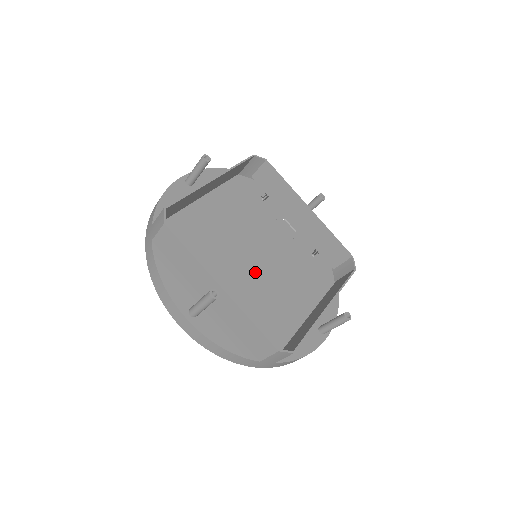
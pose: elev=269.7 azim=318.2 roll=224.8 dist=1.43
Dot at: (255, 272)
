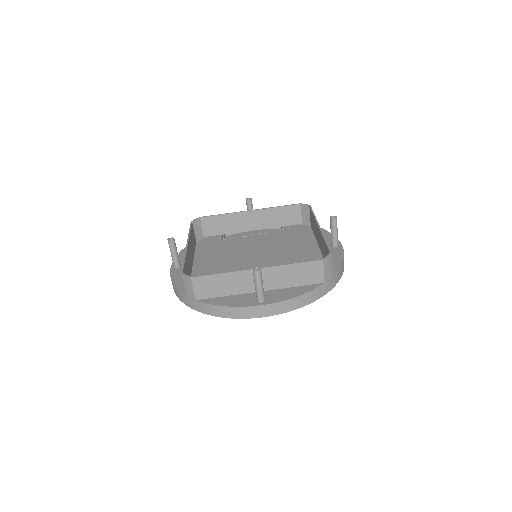
Dot at: (266, 262)
